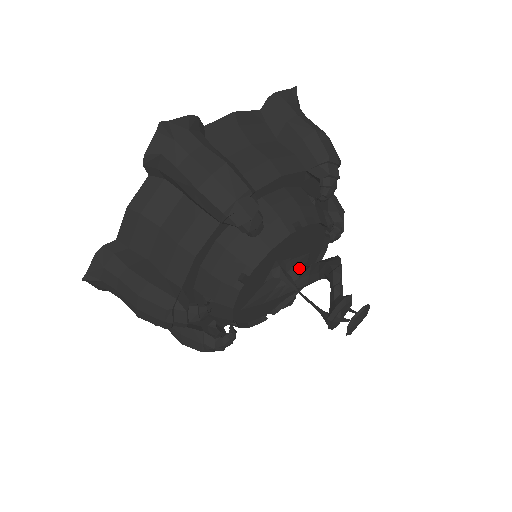
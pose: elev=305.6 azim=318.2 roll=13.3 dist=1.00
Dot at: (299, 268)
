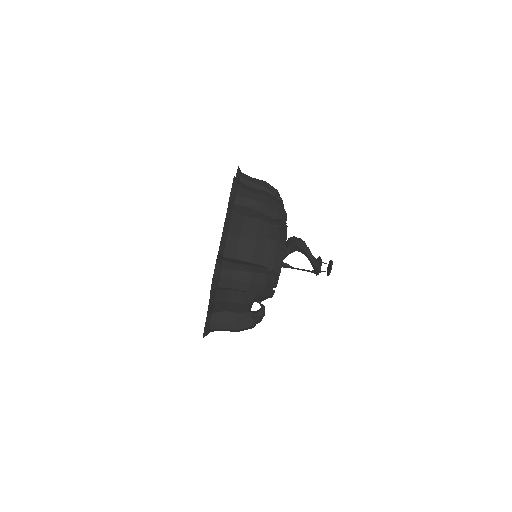
Dot at: (283, 251)
